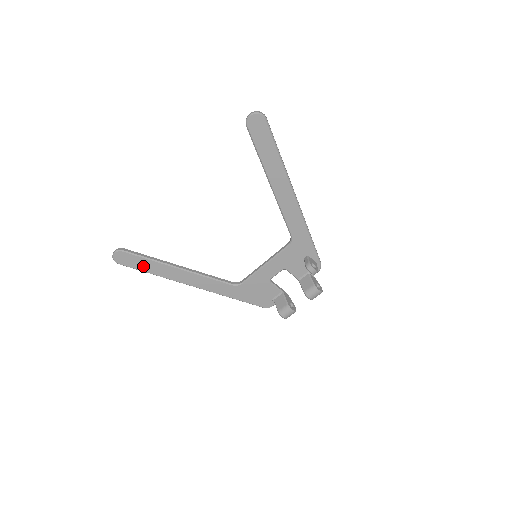
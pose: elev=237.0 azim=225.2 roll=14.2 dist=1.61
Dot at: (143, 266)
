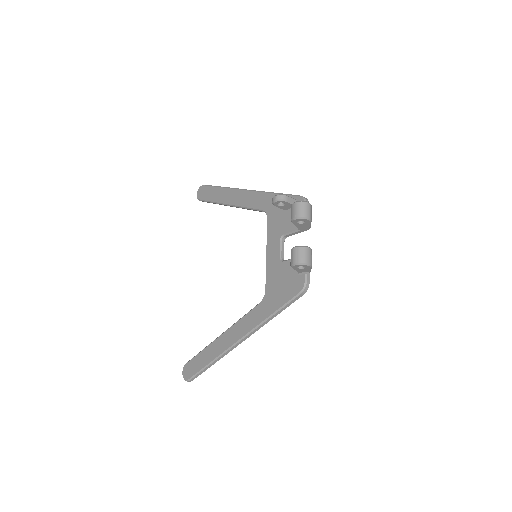
Dot at: (201, 363)
